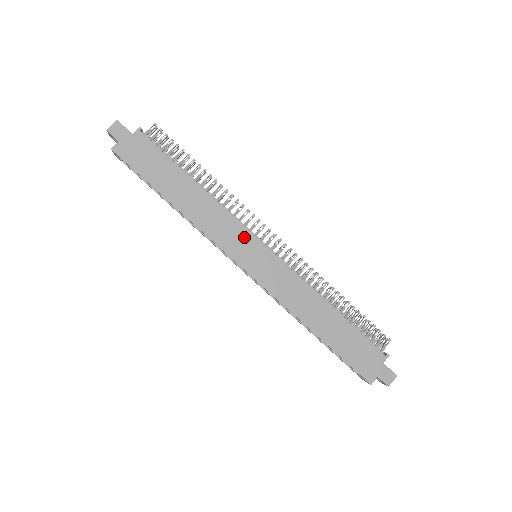
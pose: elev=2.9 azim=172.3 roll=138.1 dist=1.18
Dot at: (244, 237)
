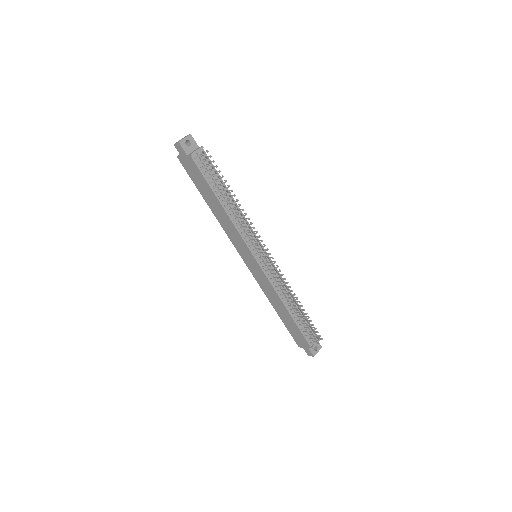
Dot at: (245, 248)
